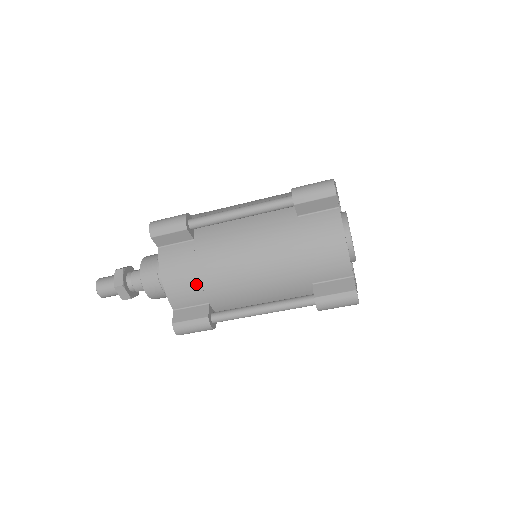
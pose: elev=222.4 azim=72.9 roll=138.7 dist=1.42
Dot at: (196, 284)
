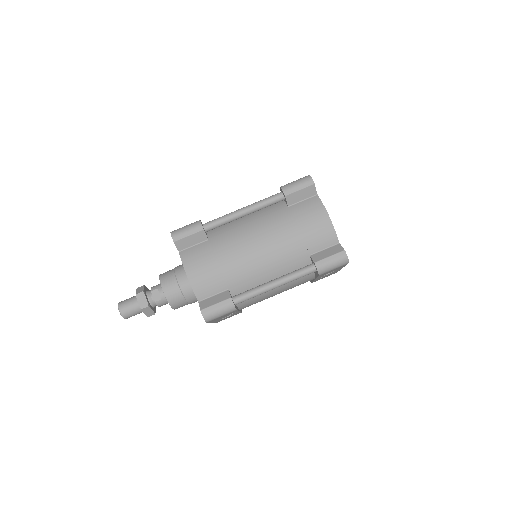
Dot at: occluded
